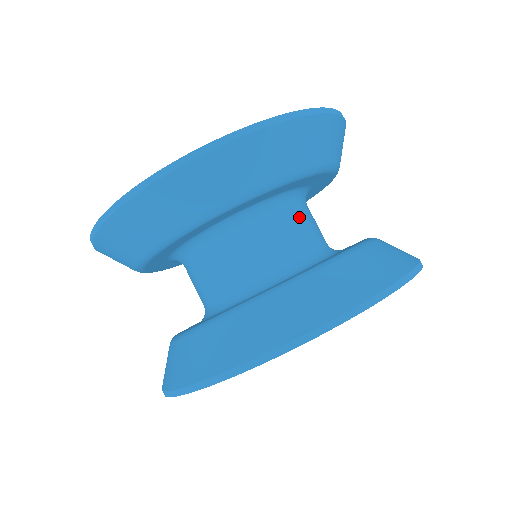
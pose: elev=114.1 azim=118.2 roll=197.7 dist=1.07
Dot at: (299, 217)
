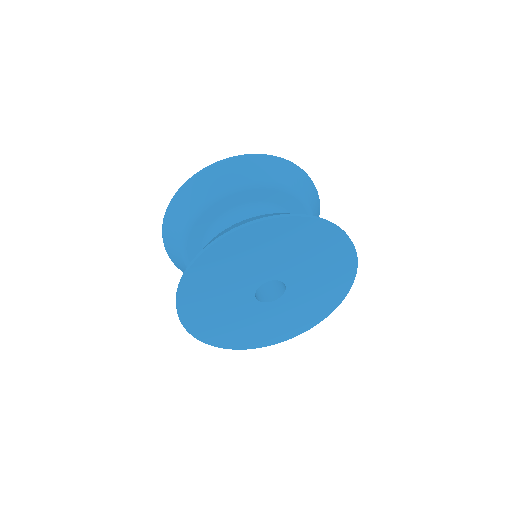
Dot at: occluded
